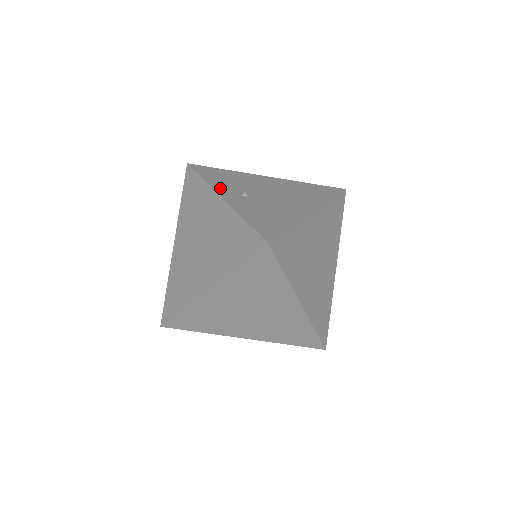
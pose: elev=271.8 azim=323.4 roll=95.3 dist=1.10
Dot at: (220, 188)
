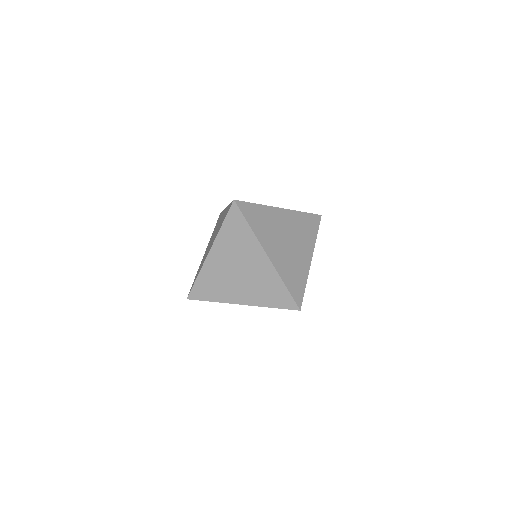
Dot at: occluded
